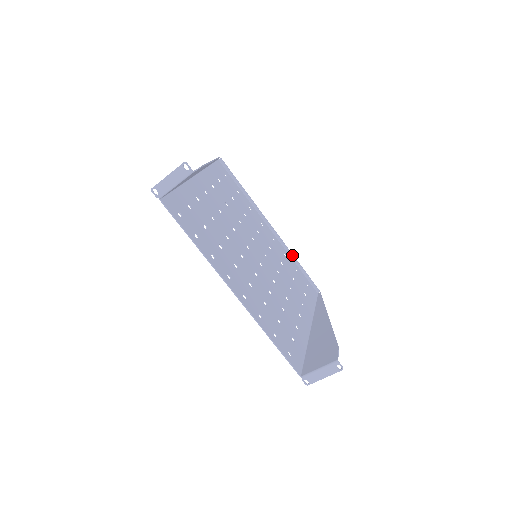
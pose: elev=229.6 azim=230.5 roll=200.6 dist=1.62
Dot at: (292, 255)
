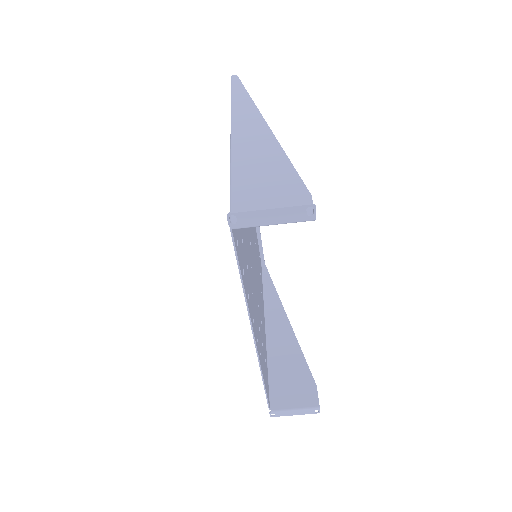
Dot at: occluded
